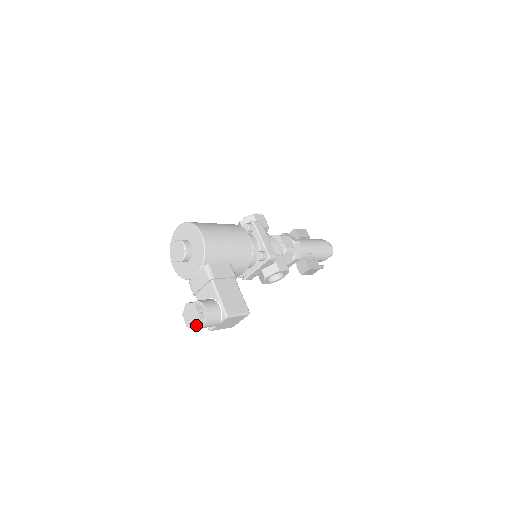
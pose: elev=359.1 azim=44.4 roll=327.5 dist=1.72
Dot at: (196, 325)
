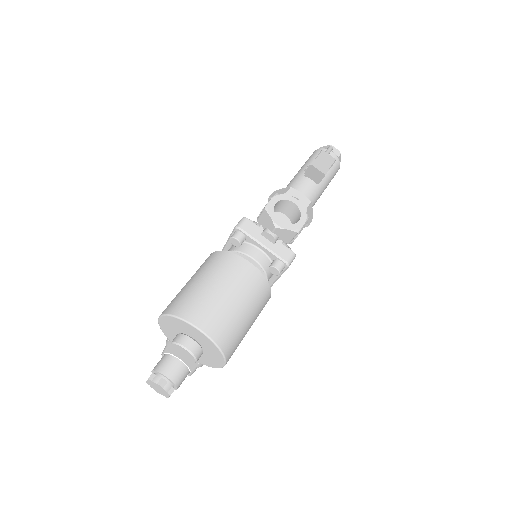
Dot at: occluded
